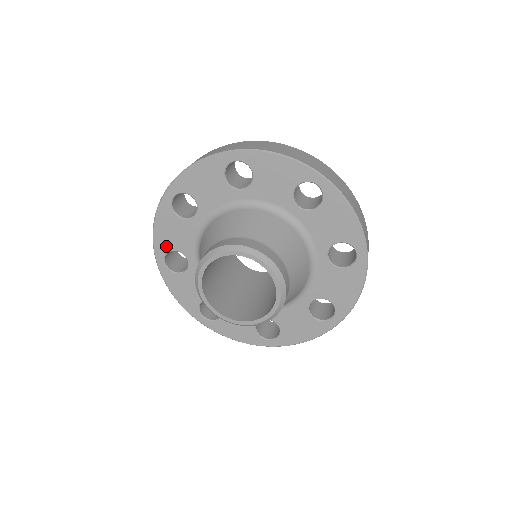
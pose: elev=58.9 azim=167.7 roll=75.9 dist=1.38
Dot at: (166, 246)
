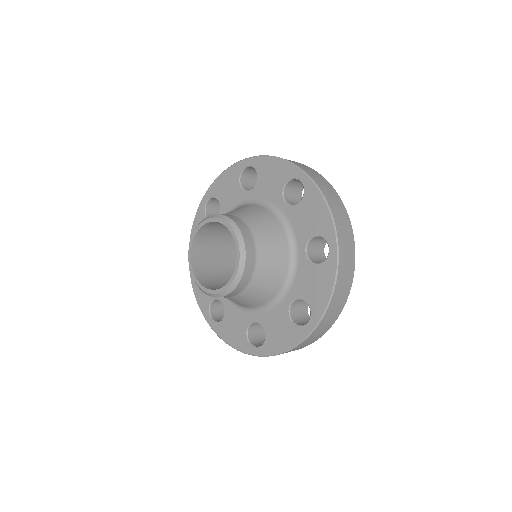
Dot at: (217, 192)
